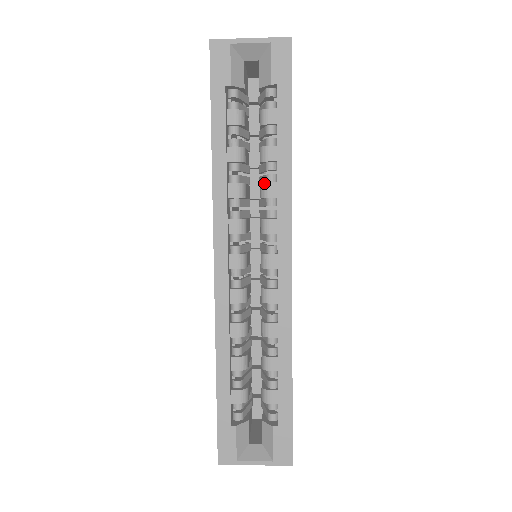
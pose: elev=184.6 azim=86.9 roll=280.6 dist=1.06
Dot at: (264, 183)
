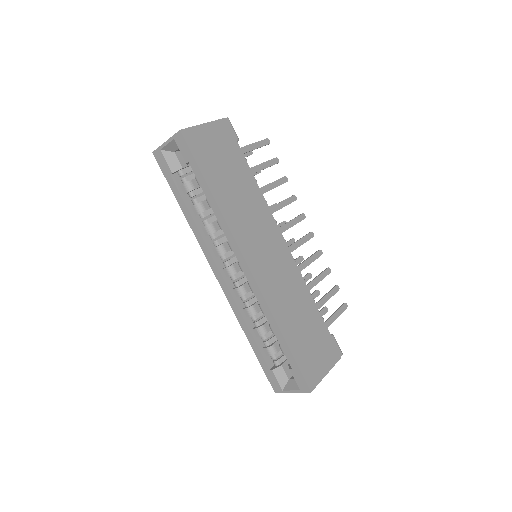
Dot at: occluded
